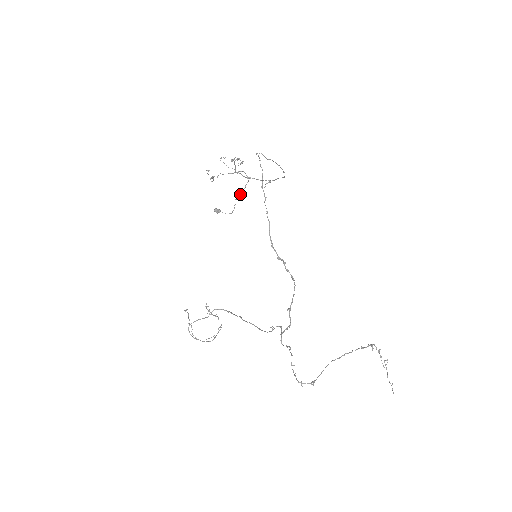
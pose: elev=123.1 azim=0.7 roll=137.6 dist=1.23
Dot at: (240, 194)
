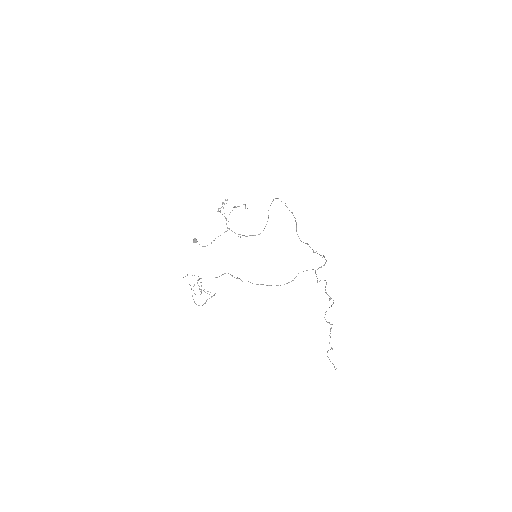
Dot at: occluded
